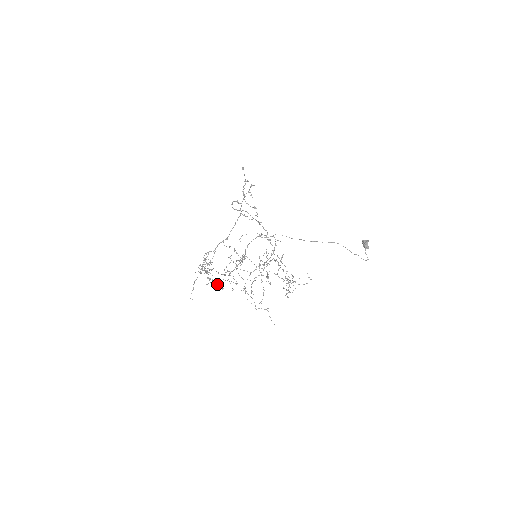
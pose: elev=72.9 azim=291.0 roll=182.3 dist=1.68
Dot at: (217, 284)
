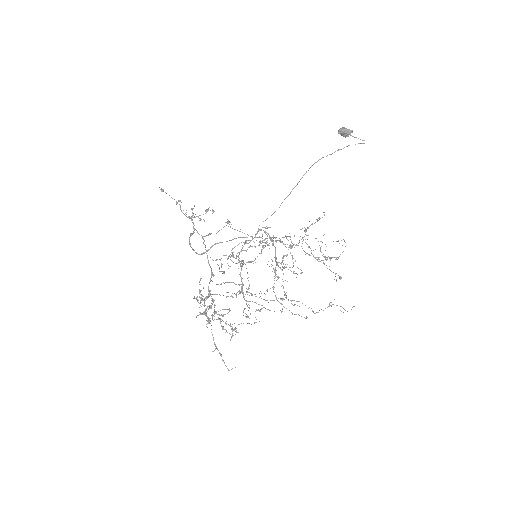
Dot at: occluded
